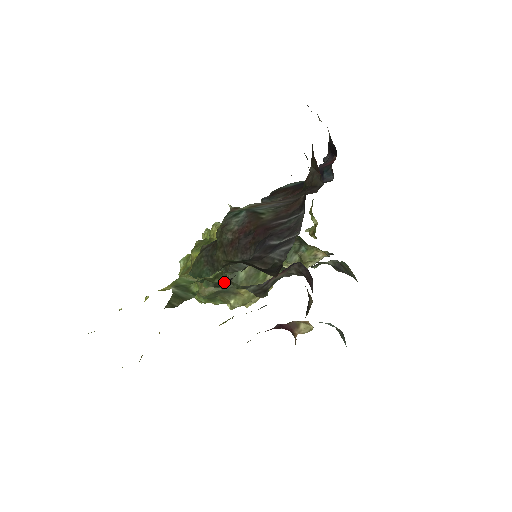
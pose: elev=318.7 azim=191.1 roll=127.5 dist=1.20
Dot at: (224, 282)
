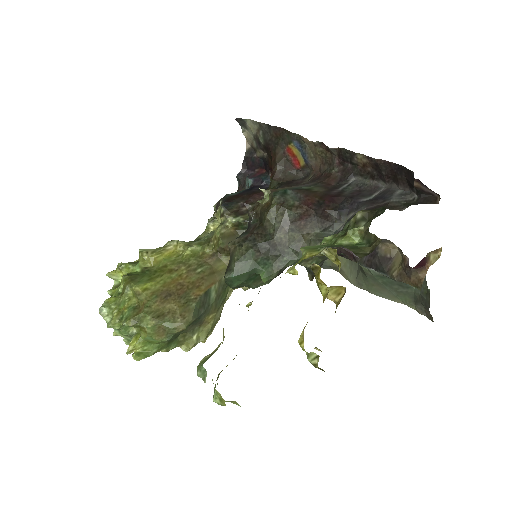
Dot at: (284, 269)
